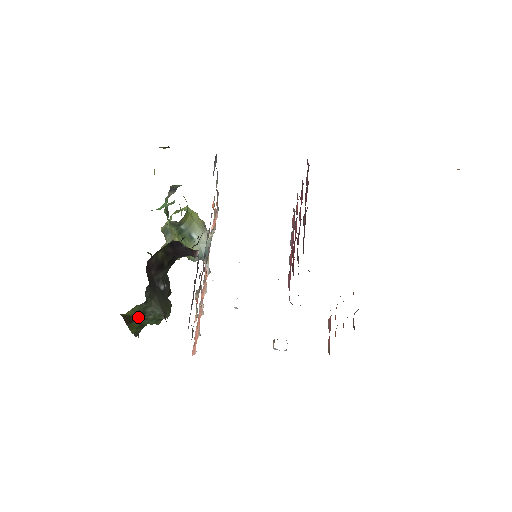
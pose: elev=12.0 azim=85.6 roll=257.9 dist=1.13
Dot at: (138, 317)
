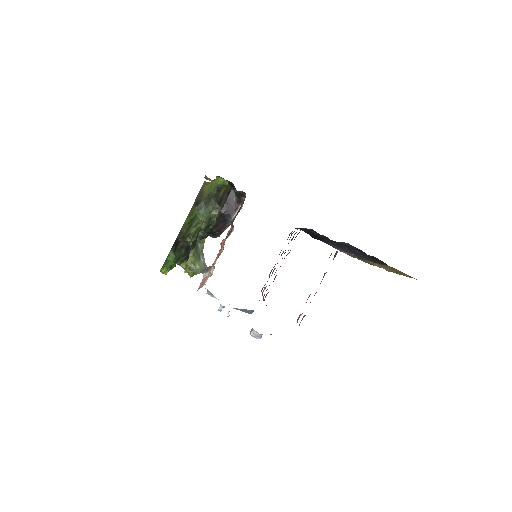
Dot at: (204, 202)
